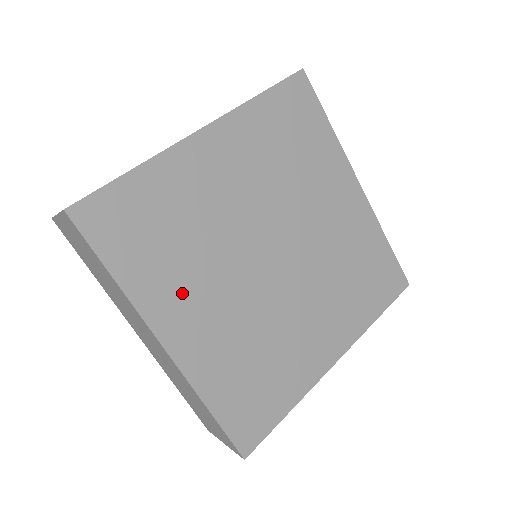
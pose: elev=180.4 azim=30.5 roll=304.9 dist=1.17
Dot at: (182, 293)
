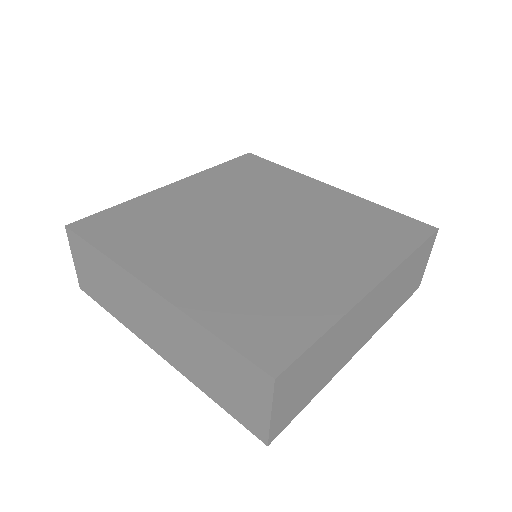
Dot at: (166, 255)
